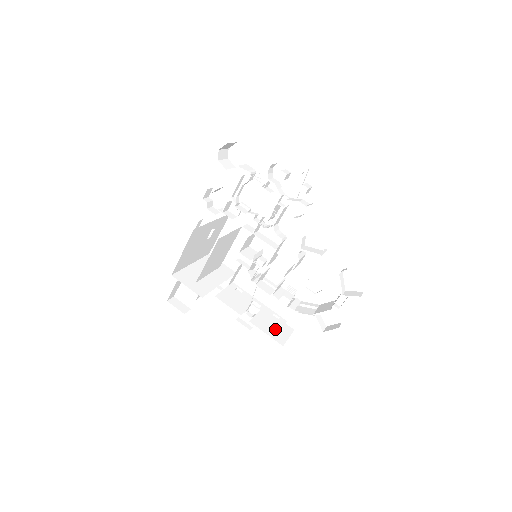
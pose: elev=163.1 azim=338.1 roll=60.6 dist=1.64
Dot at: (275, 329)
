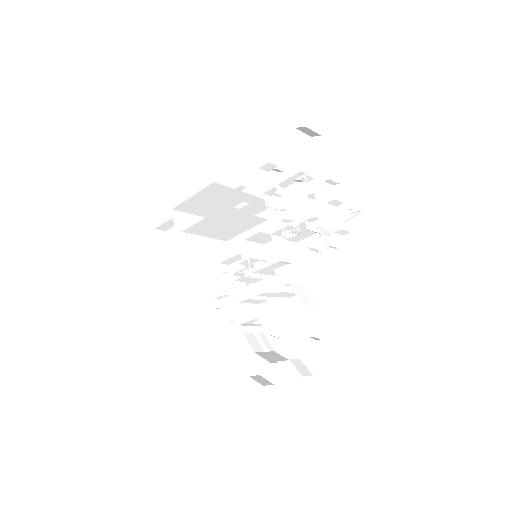
Dot at: (224, 336)
